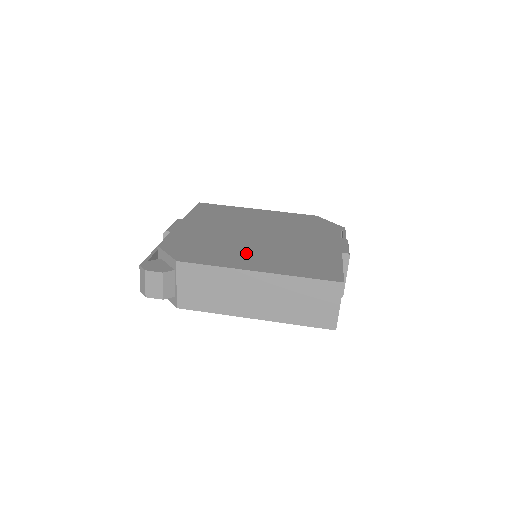
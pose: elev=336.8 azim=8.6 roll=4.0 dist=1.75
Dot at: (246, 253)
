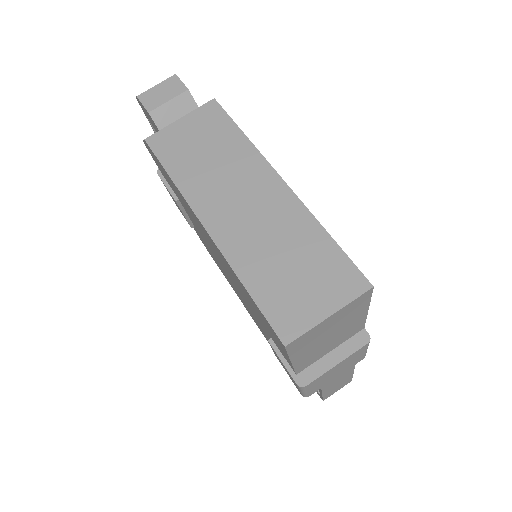
Dot at: occluded
